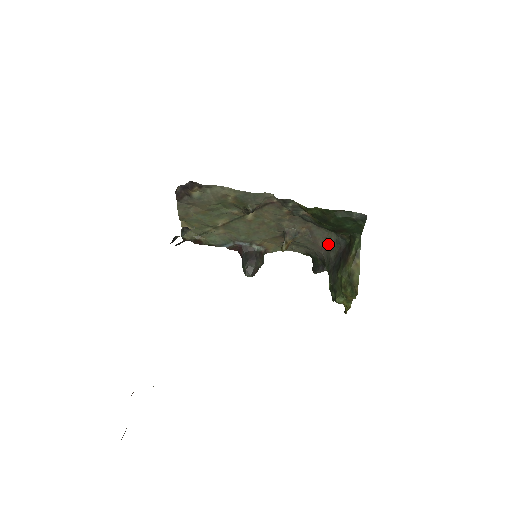
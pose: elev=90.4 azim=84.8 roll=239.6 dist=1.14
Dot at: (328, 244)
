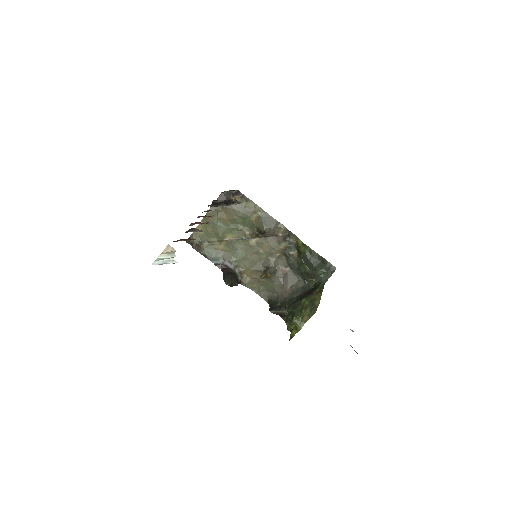
Dot at: (294, 288)
